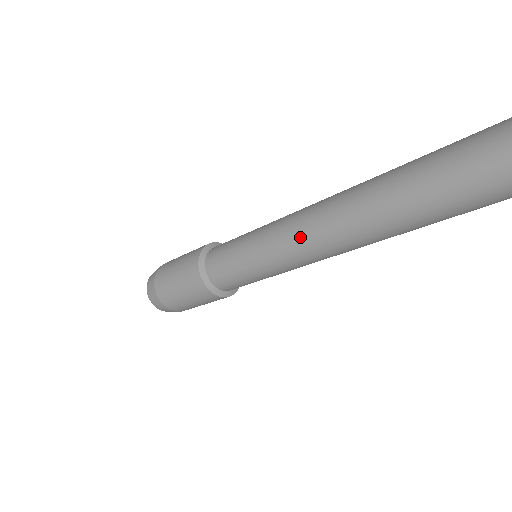
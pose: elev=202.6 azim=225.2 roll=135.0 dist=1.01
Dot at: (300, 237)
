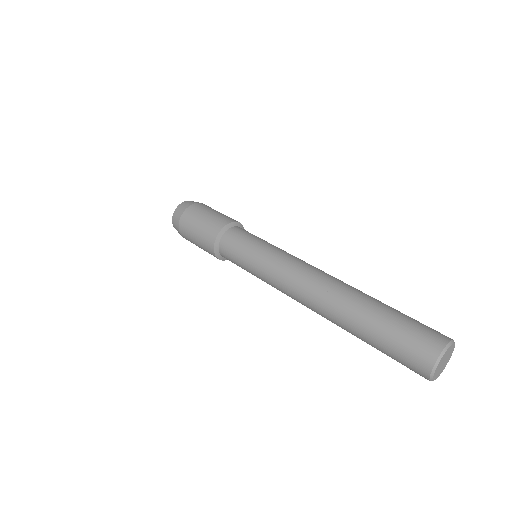
Dot at: (286, 294)
